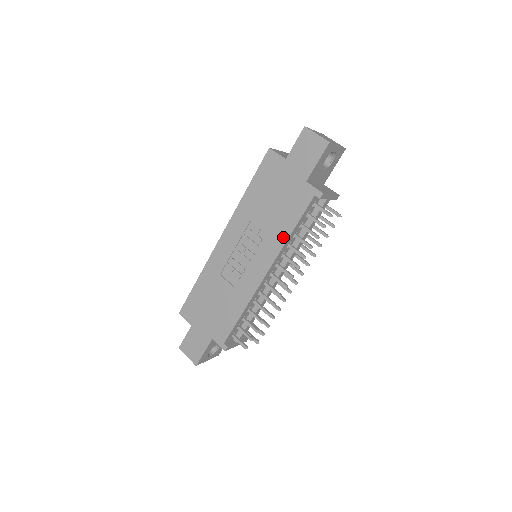
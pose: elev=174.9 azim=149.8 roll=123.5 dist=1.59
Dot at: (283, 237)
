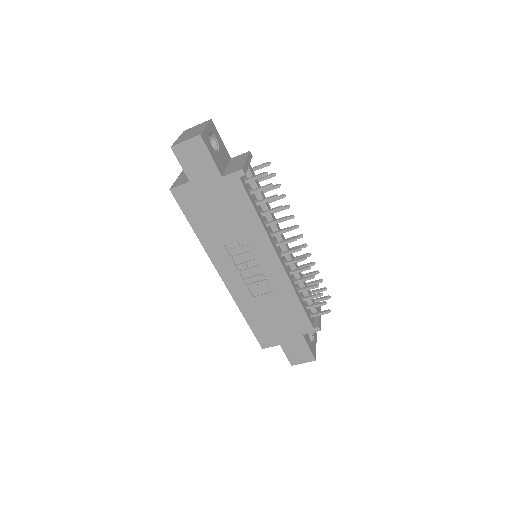
Dot at: (257, 226)
